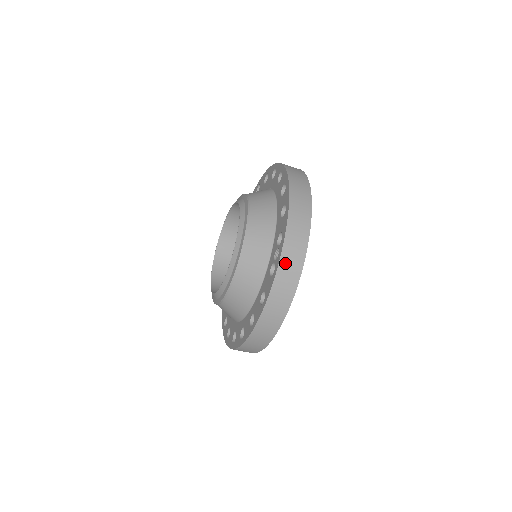
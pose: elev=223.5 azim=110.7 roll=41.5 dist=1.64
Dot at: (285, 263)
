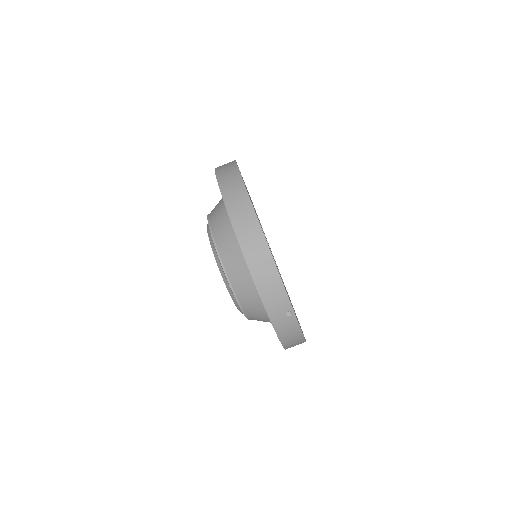
Dot at: (222, 177)
